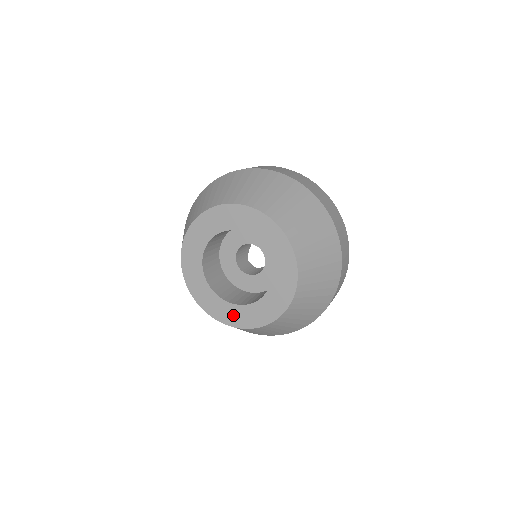
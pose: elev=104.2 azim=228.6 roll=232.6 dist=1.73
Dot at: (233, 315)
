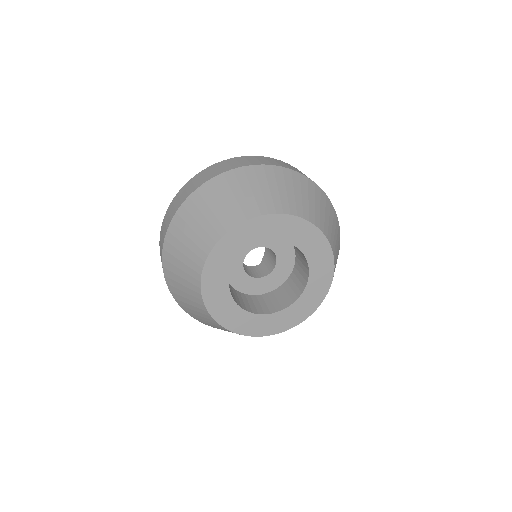
Dot at: (294, 315)
